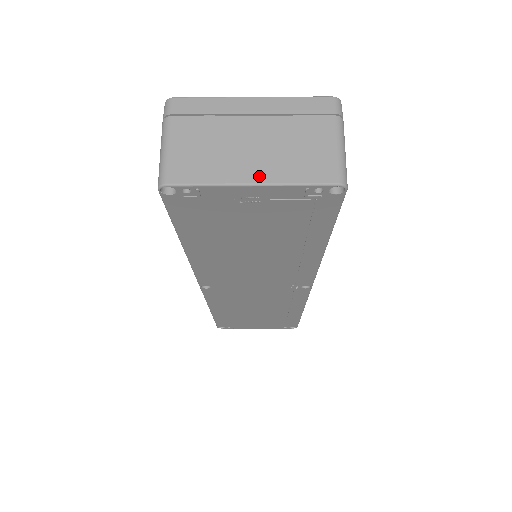
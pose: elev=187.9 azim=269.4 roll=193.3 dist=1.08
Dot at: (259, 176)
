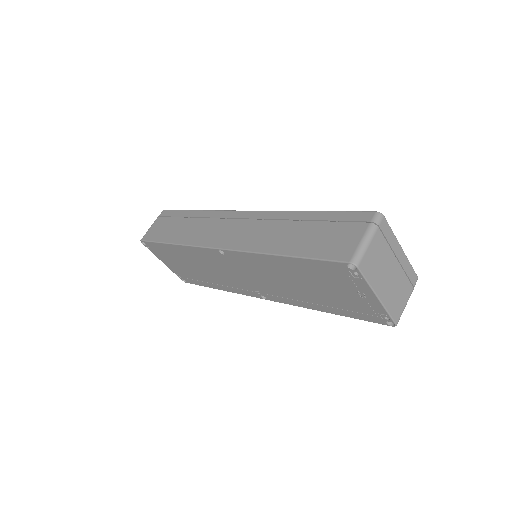
Dot at: (382, 296)
